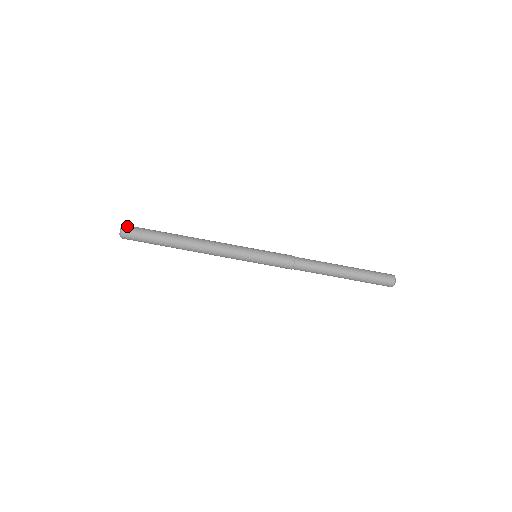
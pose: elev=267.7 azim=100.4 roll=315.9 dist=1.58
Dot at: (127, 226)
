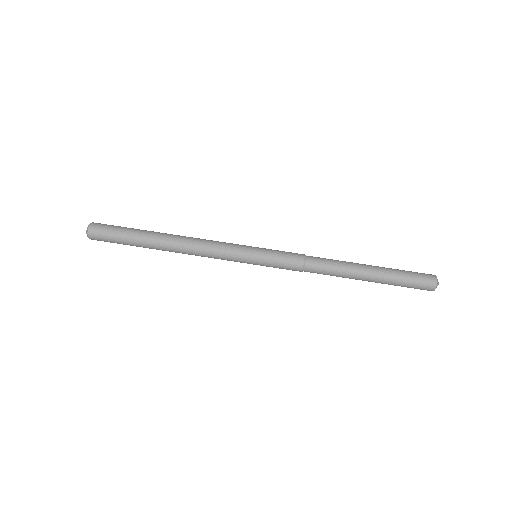
Dot at: (97, 223)
